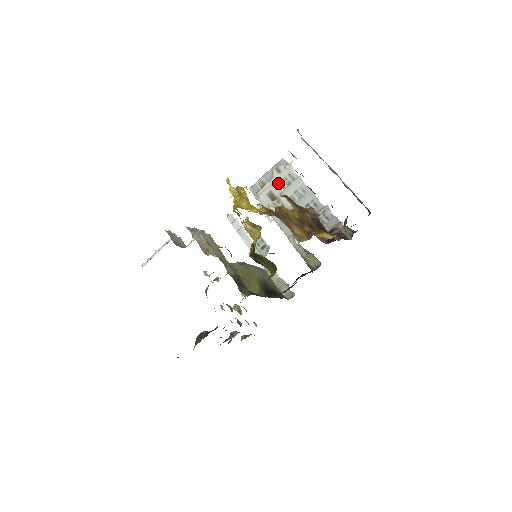
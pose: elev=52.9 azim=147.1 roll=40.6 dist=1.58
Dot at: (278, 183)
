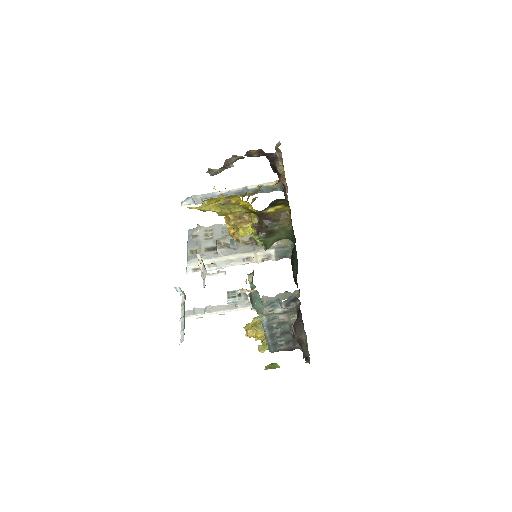
Dot at: (204, 240)
